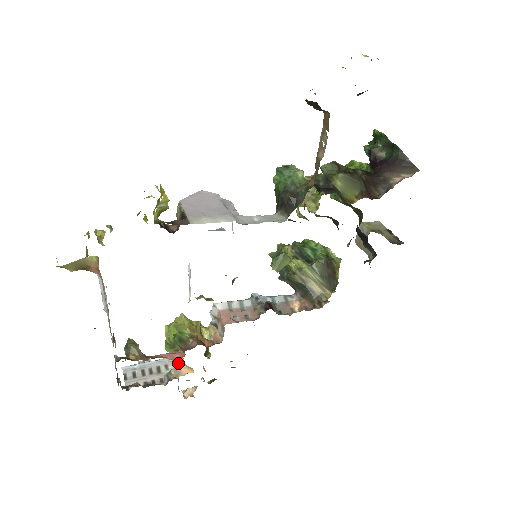
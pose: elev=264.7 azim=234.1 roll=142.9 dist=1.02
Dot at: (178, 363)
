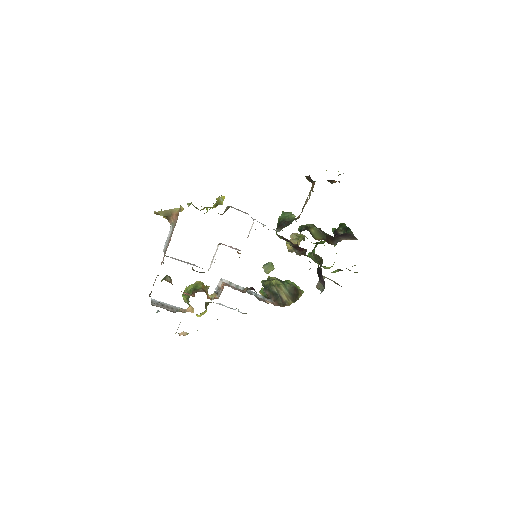
Dot at: (188, 302)
